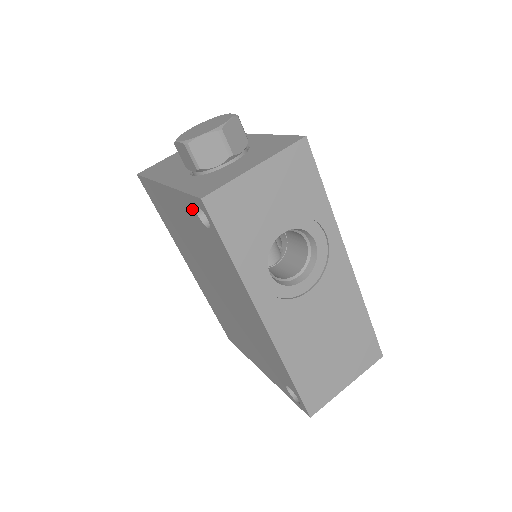
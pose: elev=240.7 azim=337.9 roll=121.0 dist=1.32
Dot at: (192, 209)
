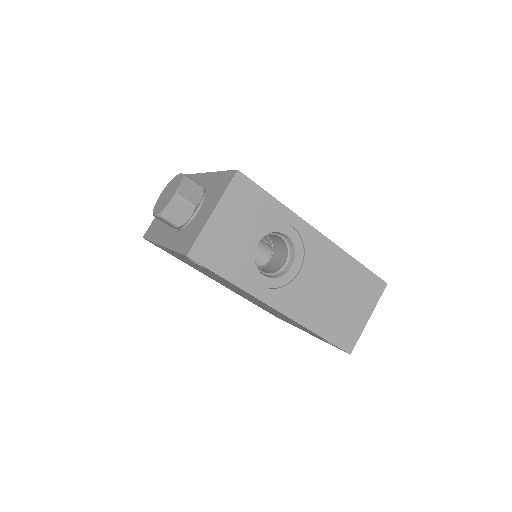
Dot at: occluded
